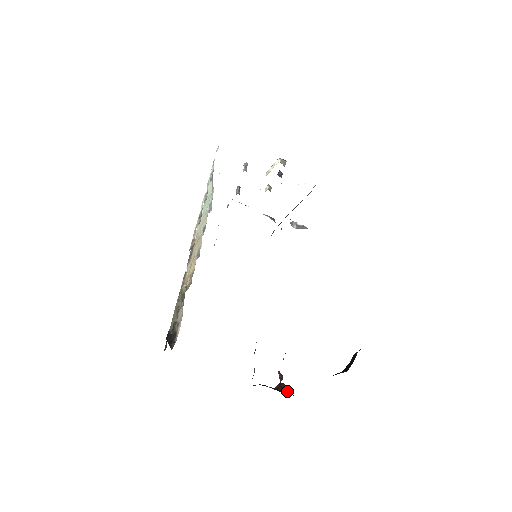
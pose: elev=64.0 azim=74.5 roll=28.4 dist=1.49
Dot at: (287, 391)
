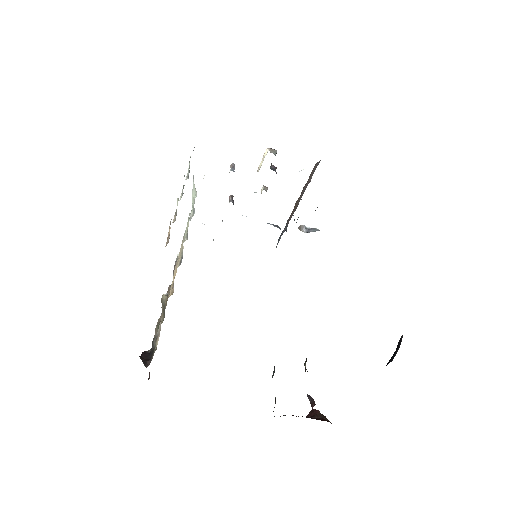
Dot at: (323, 418)
